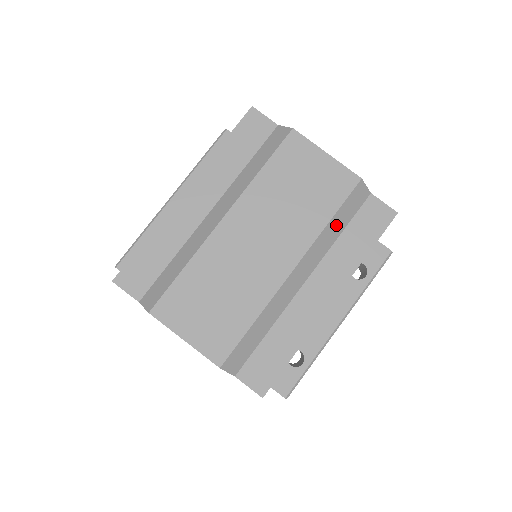
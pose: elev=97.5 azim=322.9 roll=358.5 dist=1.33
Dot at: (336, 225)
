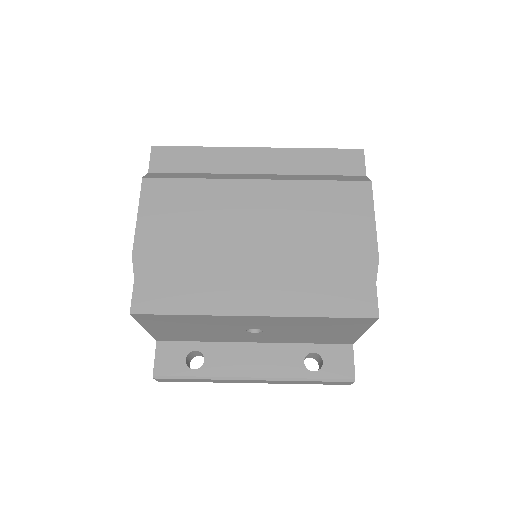
Dot at: (323, 269)
